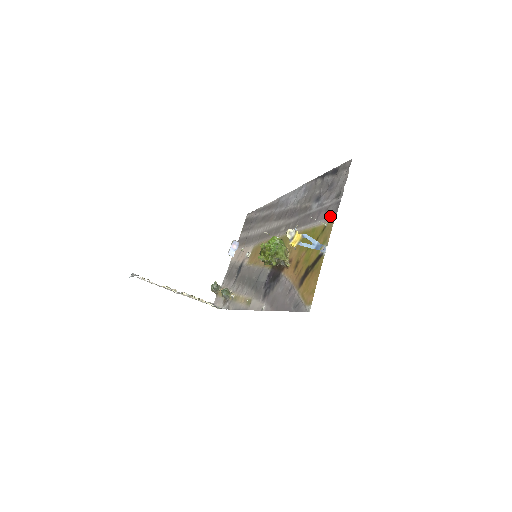
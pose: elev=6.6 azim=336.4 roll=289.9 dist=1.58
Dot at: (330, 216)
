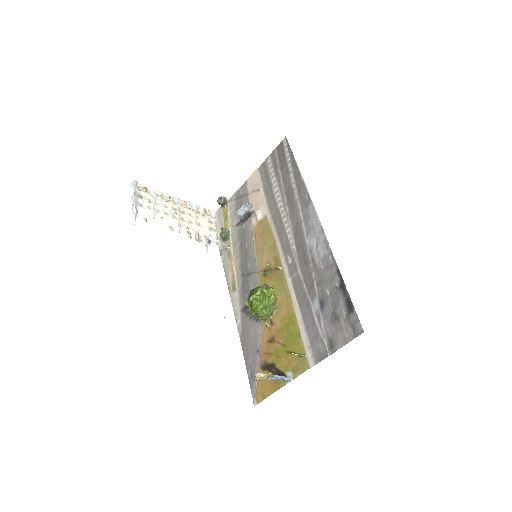
Dot at: (313, 353)
